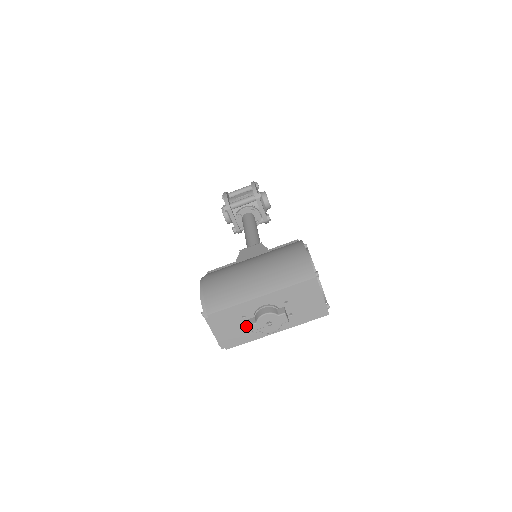
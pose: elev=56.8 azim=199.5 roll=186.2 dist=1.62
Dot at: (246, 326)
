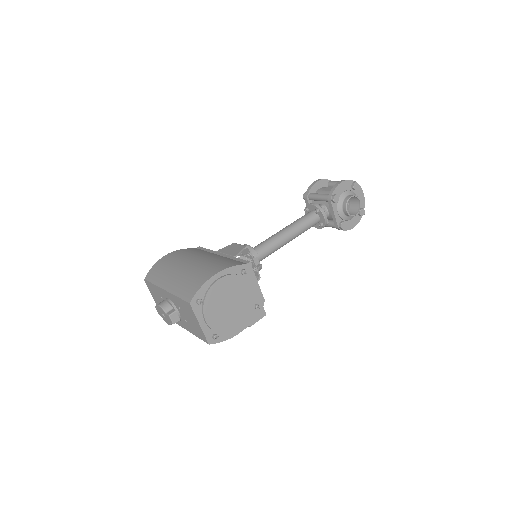
Dot at: occluded
